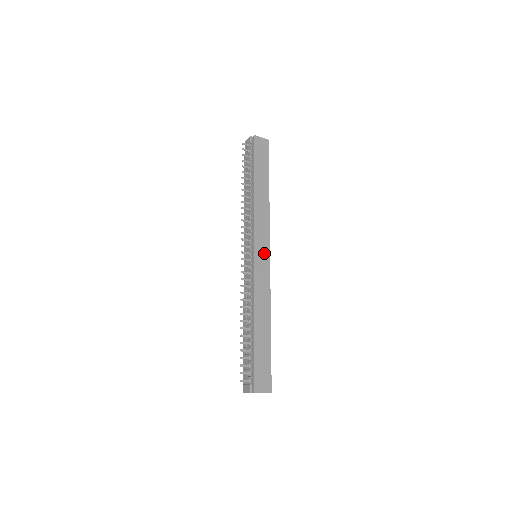
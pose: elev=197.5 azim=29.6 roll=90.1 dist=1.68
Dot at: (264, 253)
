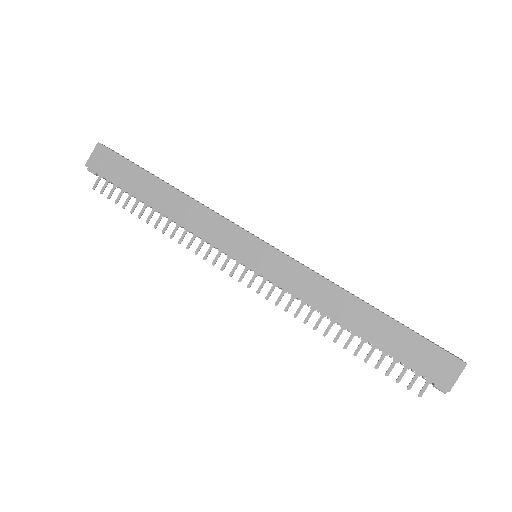
Dot at: (254, 249)
